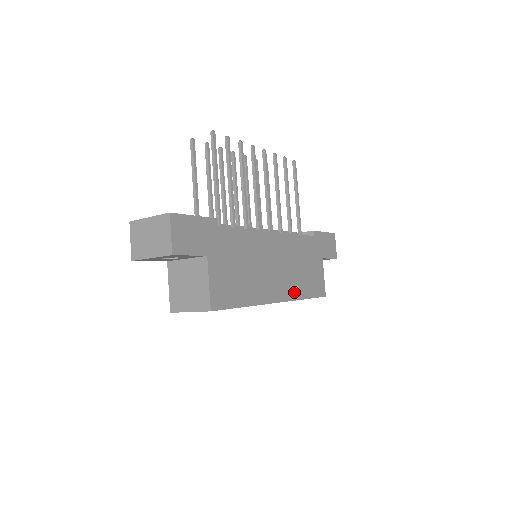
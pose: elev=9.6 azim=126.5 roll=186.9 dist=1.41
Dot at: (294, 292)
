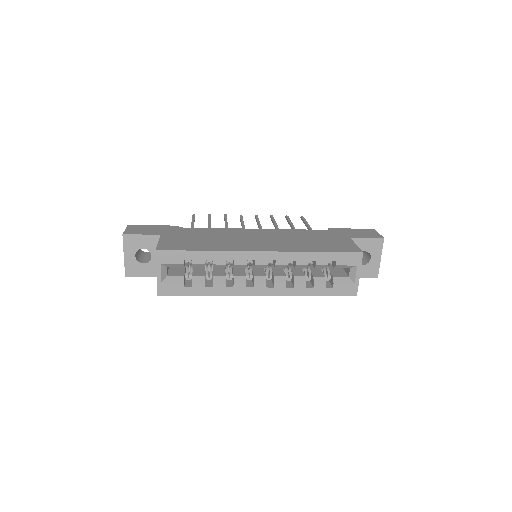
Dot at: (292, 249)
